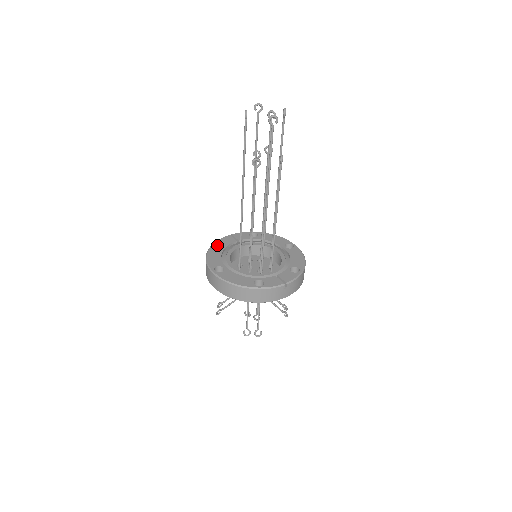
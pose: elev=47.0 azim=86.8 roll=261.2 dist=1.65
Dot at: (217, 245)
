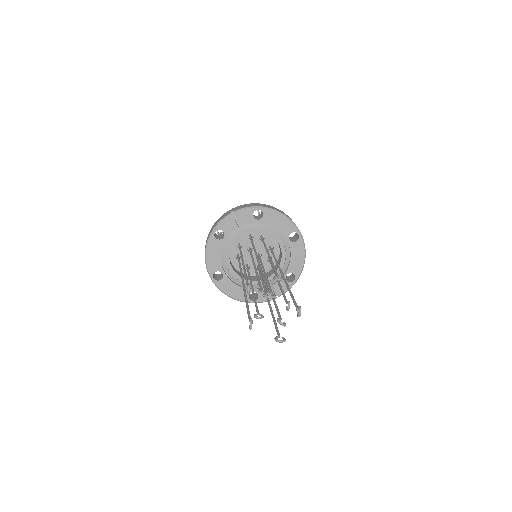
Dot at: (217, 229)
